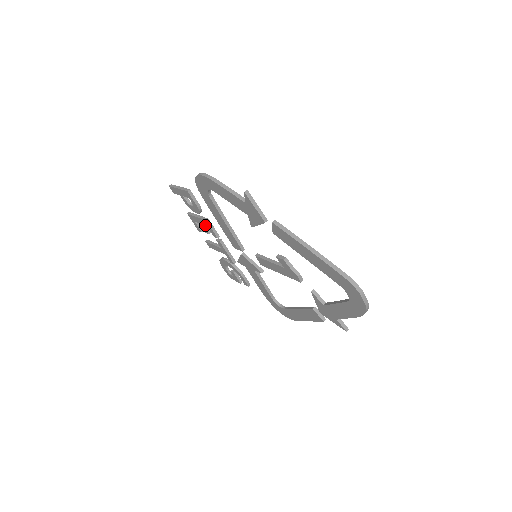
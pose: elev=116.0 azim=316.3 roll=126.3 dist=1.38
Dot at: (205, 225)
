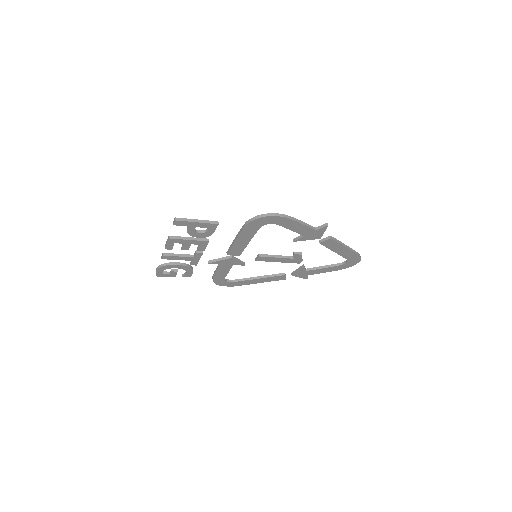
Dot at: (197, 244)
